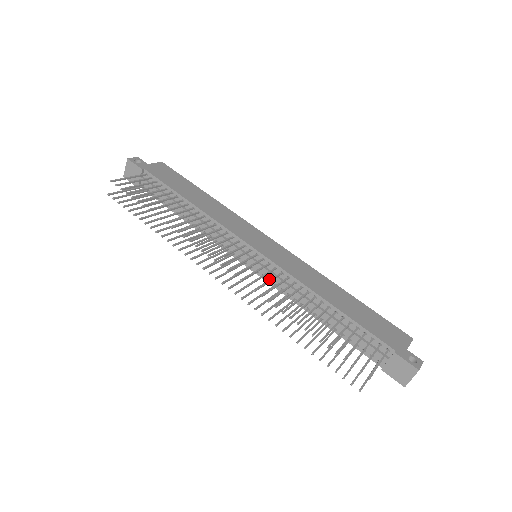
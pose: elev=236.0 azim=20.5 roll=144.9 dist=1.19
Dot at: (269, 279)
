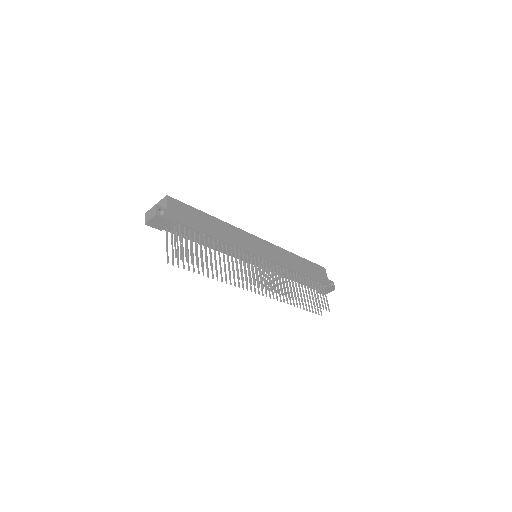
Dot at: (266, 268)
